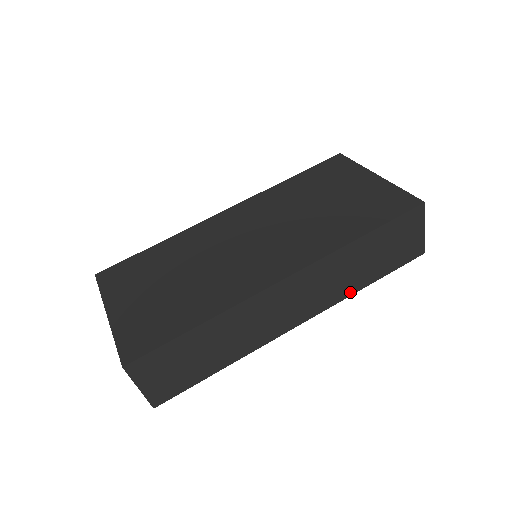
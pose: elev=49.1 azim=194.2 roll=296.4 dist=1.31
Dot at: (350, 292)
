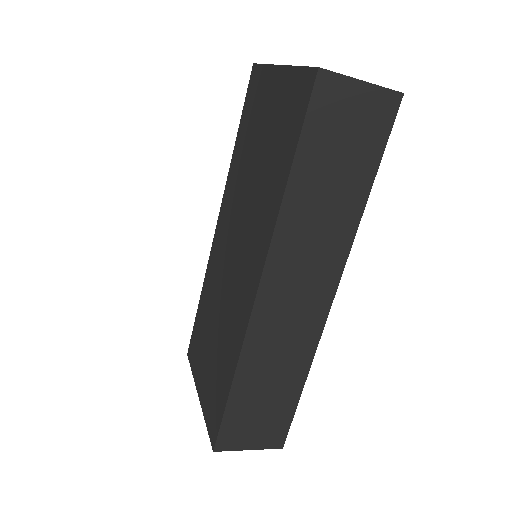
Dot at: (353, 223)
